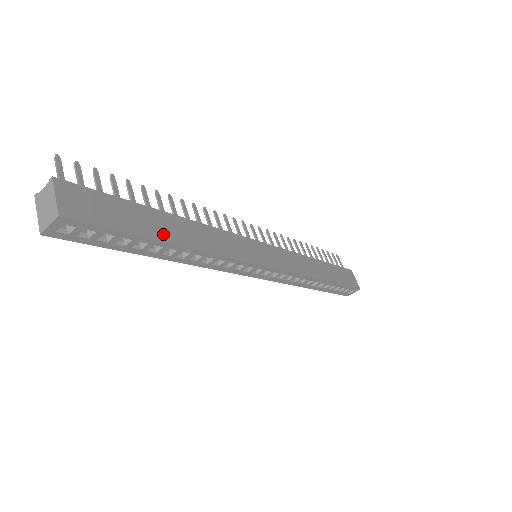
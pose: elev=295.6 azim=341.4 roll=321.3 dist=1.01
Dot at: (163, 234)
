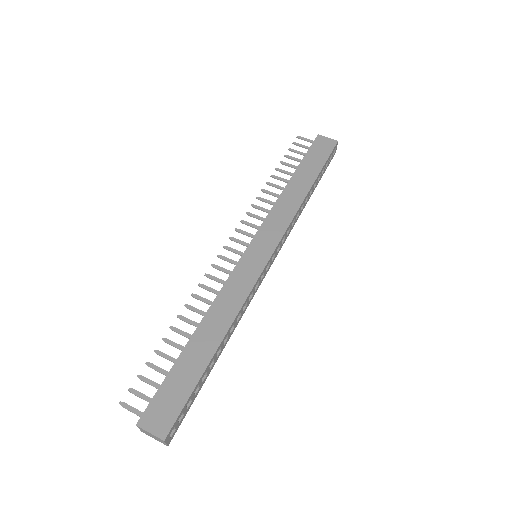
Dot at: (205, 357)
